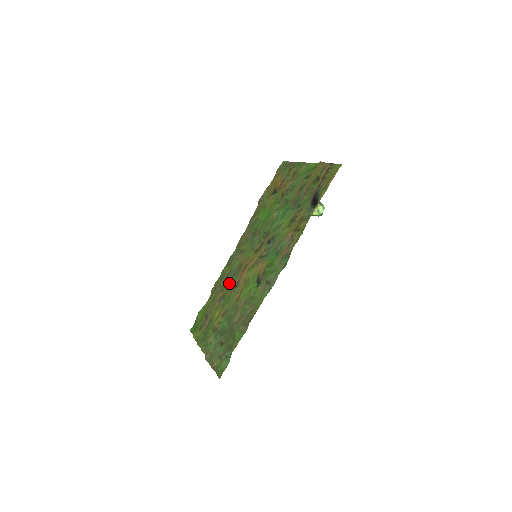
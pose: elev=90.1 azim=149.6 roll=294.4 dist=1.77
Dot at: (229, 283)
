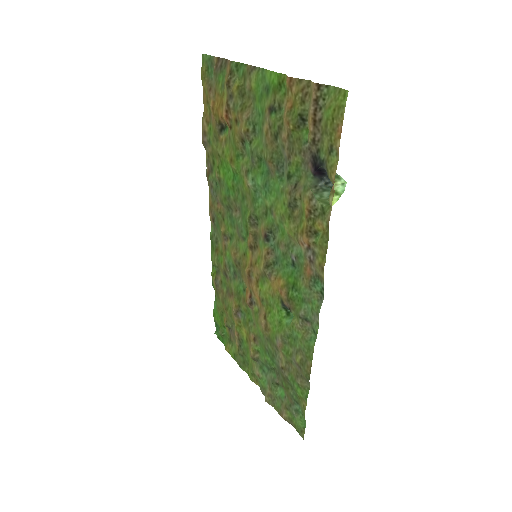
Dot at: (236, 291)
